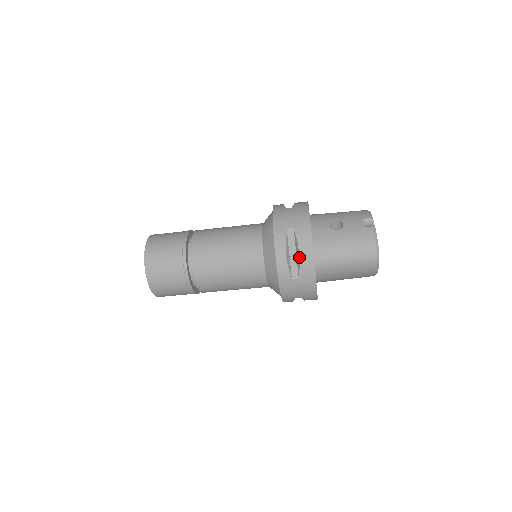
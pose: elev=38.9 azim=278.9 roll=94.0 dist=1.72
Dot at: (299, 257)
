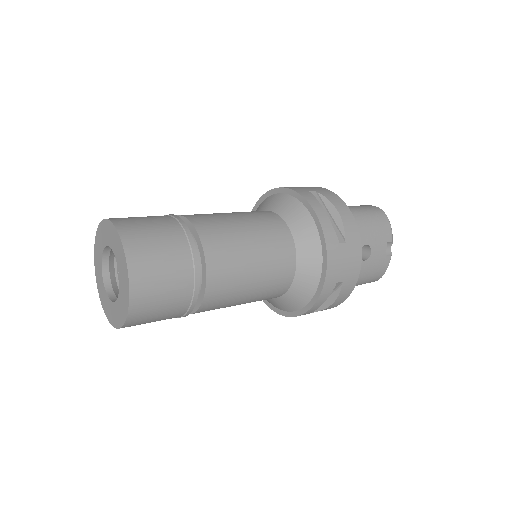
Dot at: (329, 306)
